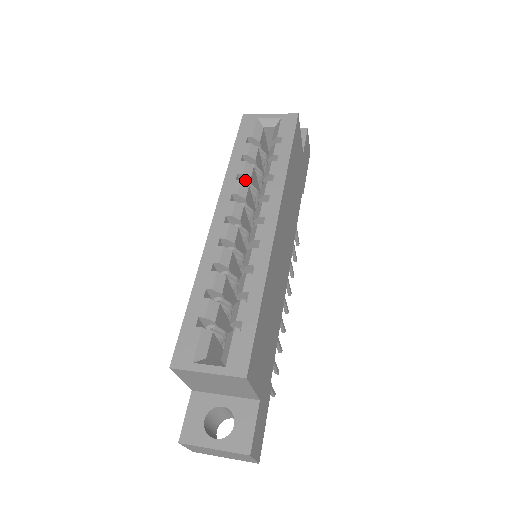
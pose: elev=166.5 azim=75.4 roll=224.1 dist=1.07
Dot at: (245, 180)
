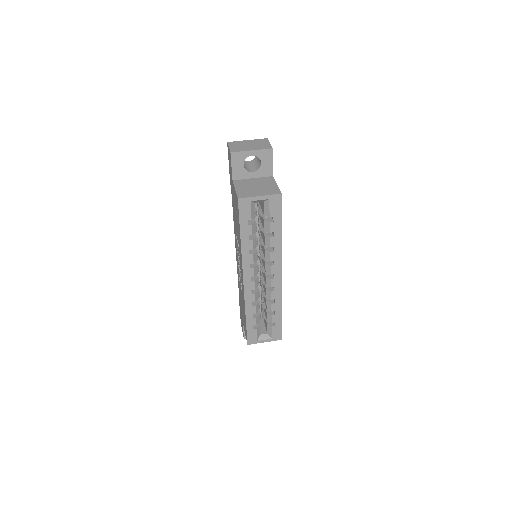
Dot at: occluded
